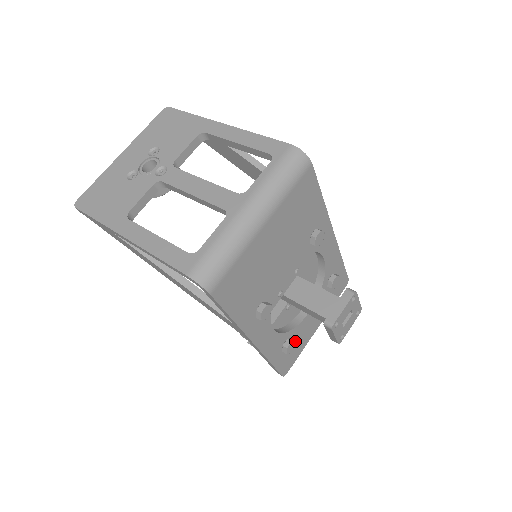
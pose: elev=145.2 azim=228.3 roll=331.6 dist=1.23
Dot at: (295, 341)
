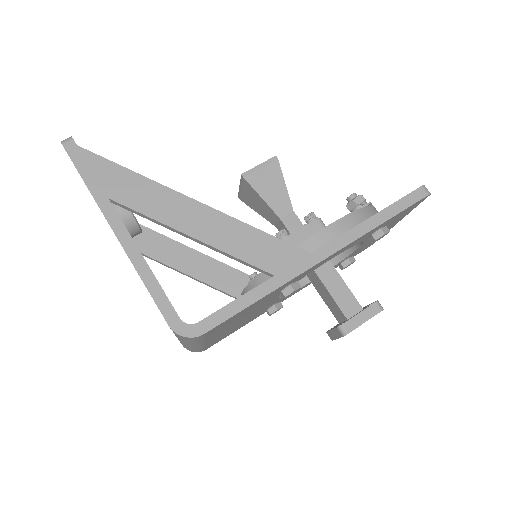
Dot at: (351, 263)
